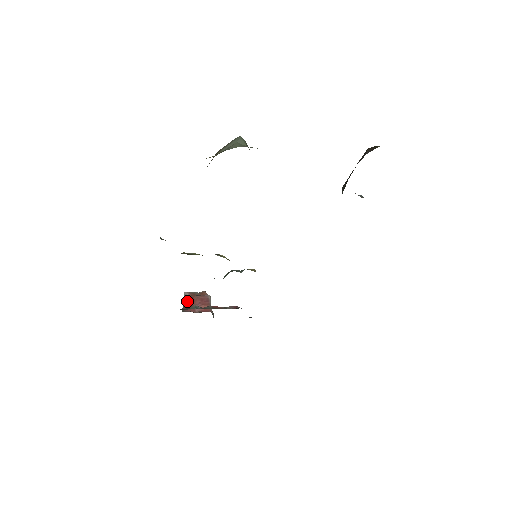
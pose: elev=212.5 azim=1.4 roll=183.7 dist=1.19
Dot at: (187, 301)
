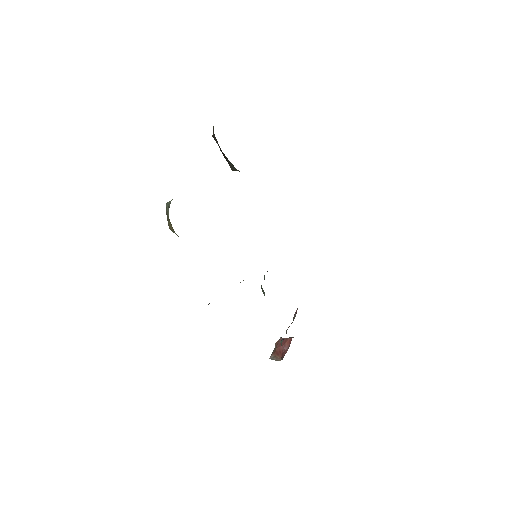
Dot at: (277, 357)
